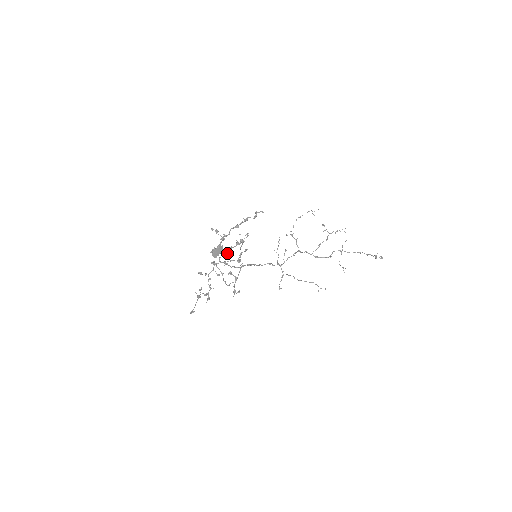
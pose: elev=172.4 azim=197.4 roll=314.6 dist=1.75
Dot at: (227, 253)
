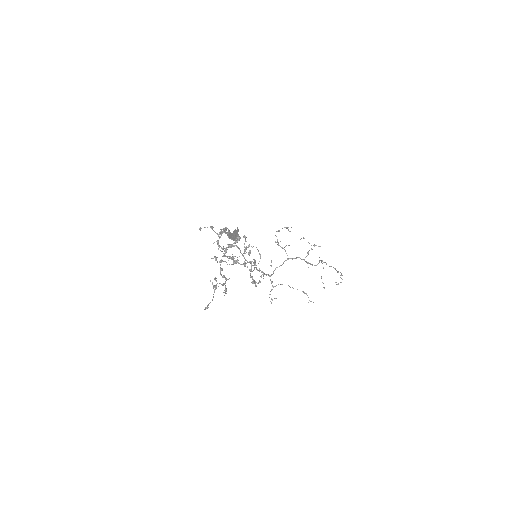
Dot at: (231, 247)
